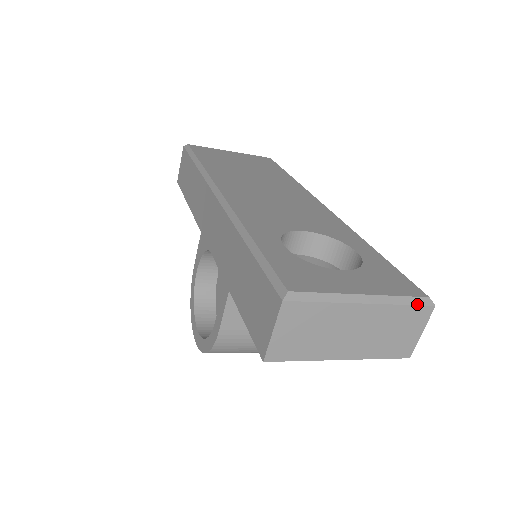
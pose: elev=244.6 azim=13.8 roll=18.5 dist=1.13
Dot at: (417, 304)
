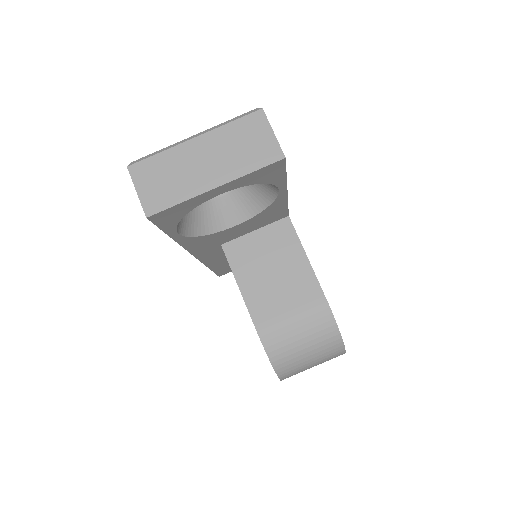
Dot at: (244, 116)
